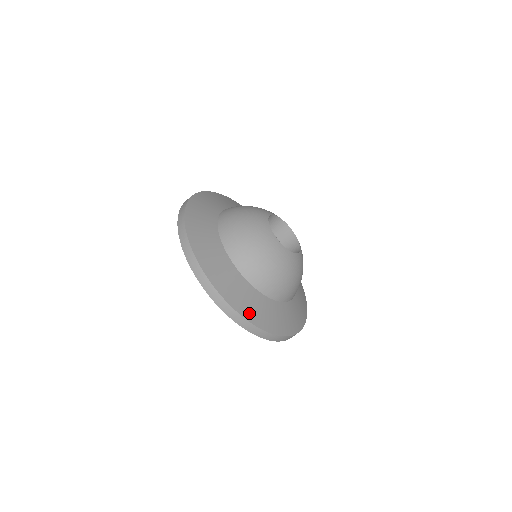
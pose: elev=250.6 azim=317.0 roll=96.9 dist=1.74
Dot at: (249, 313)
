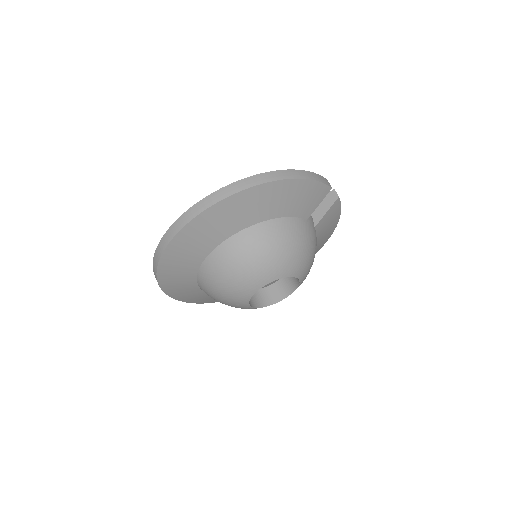
Dot at: (196, 301)
